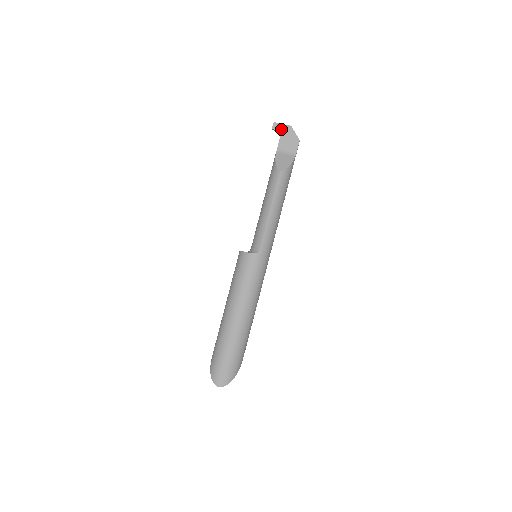
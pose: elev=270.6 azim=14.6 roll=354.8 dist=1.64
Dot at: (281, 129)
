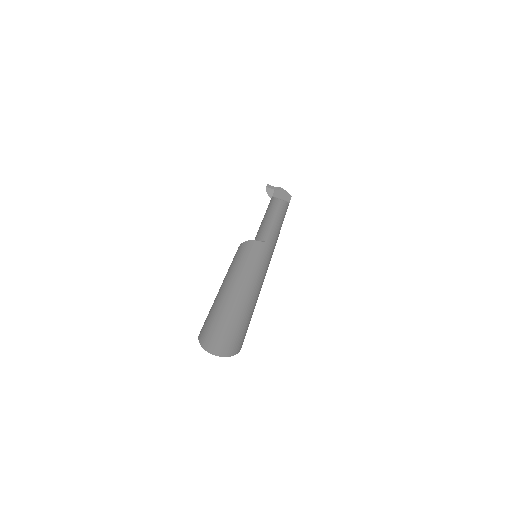
Dot at: (274, 189)
